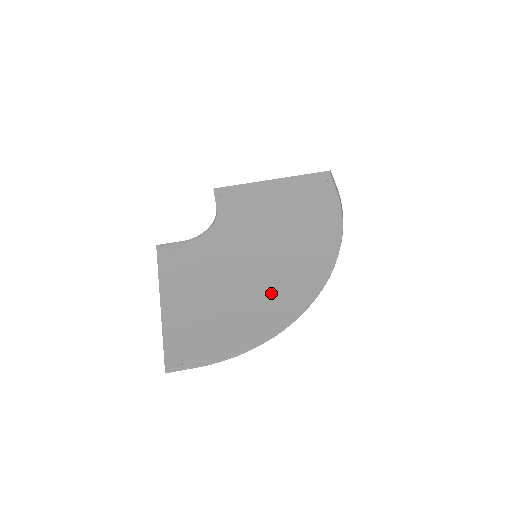
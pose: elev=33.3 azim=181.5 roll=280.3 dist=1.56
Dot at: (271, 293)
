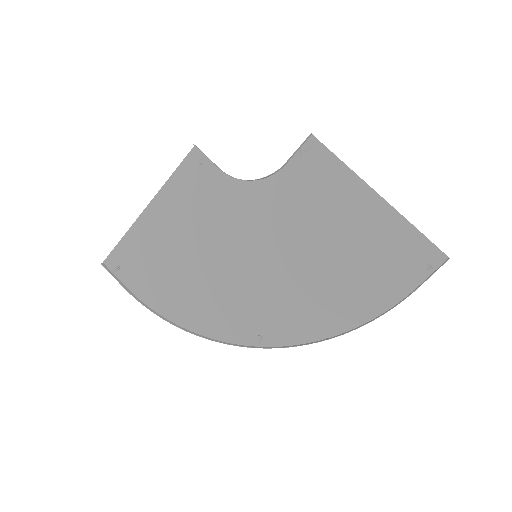
Dot at: (226, 300)
